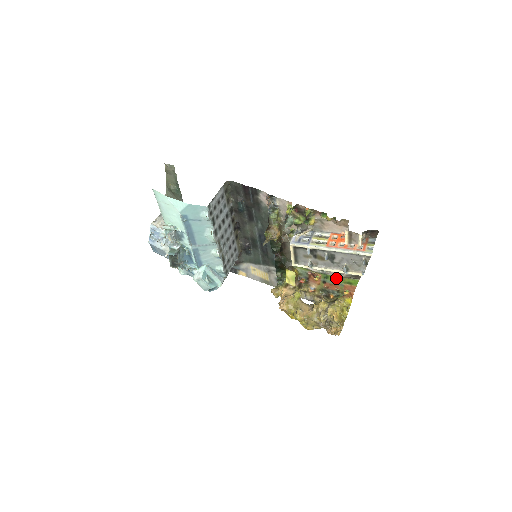
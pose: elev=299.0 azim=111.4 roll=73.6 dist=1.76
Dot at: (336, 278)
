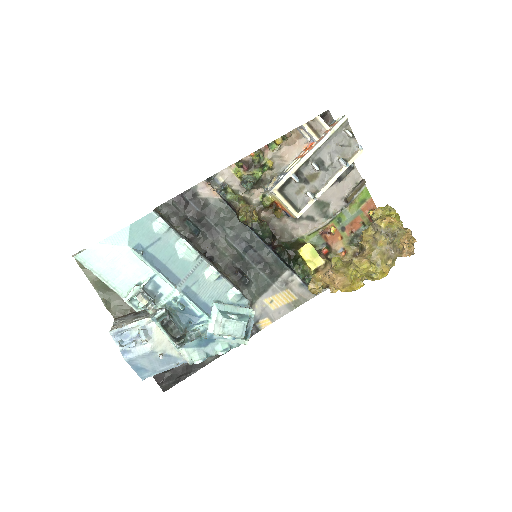
Dot at: (347, 210)
